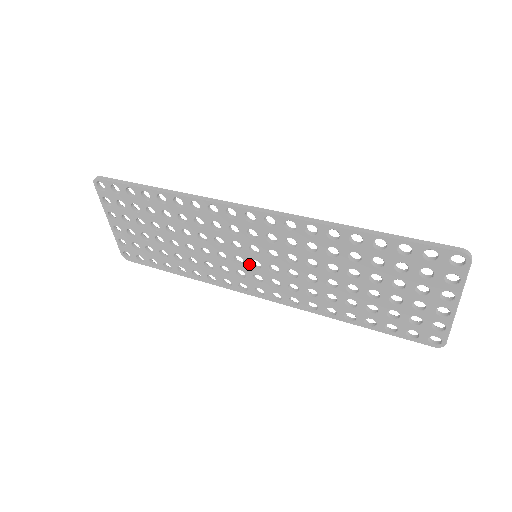
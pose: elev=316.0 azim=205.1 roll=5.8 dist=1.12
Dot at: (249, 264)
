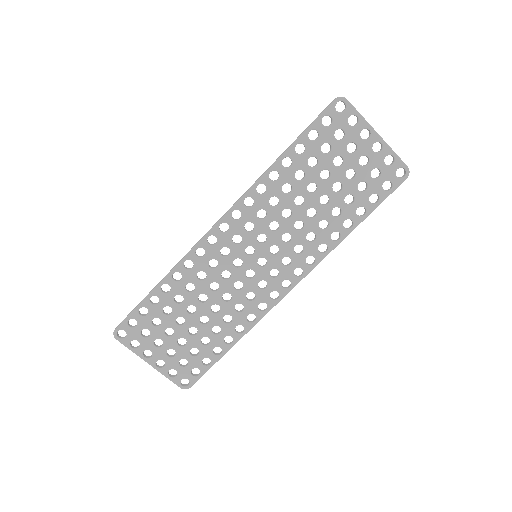
Dot at: (258, 268)
